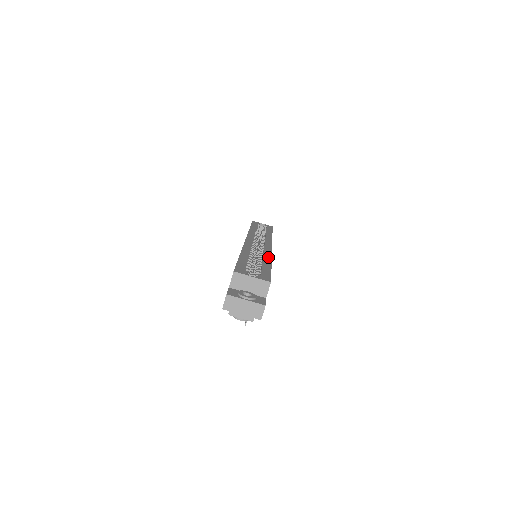
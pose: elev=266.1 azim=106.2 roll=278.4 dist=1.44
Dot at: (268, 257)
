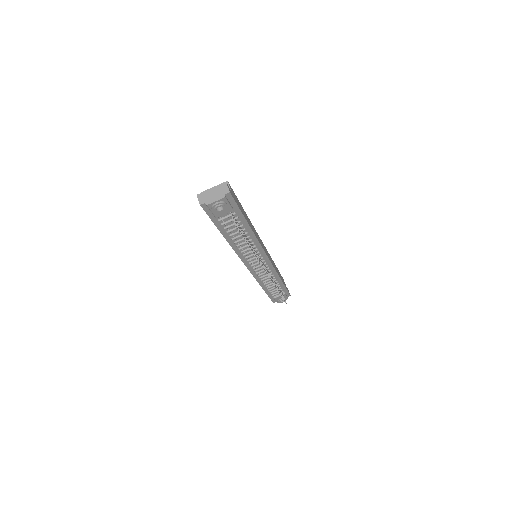
Dot at: occluded
